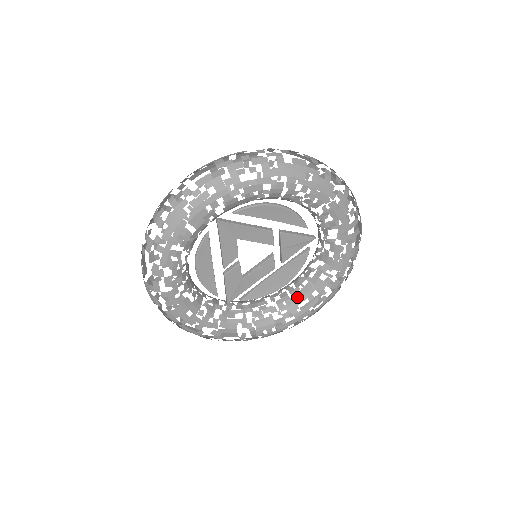
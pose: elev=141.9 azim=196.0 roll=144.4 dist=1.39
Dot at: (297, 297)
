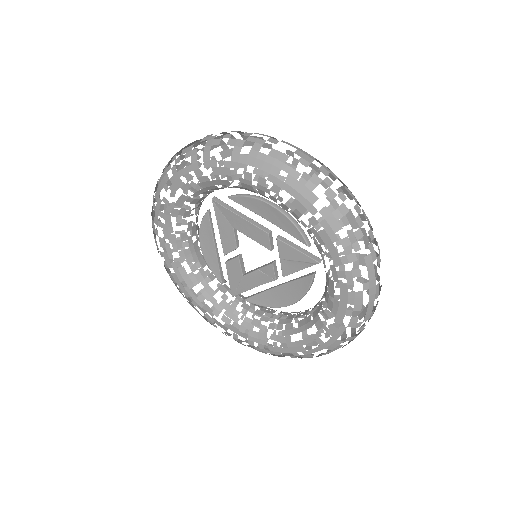
Dot at: (322, 332)
